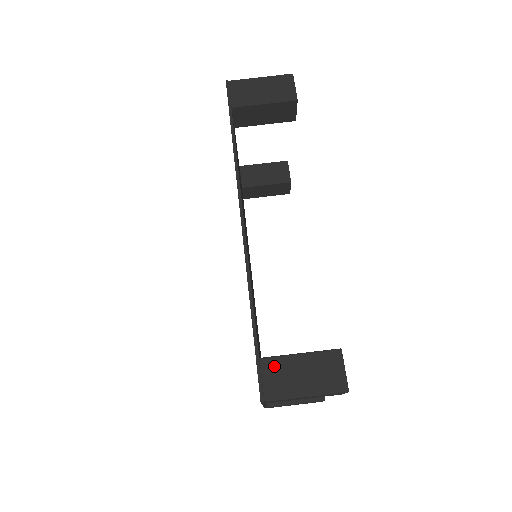
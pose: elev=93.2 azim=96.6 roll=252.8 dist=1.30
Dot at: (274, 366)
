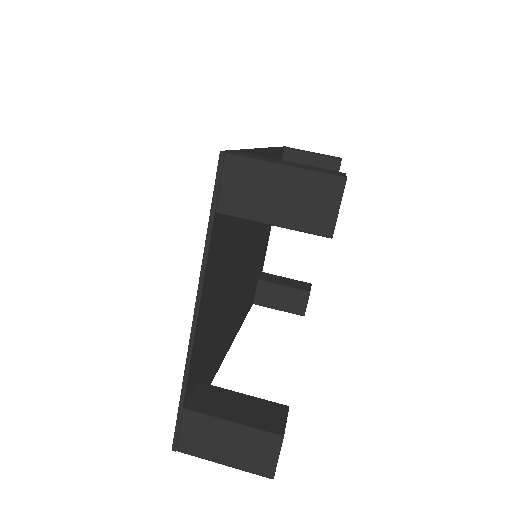
Dot at: (253, 155)
